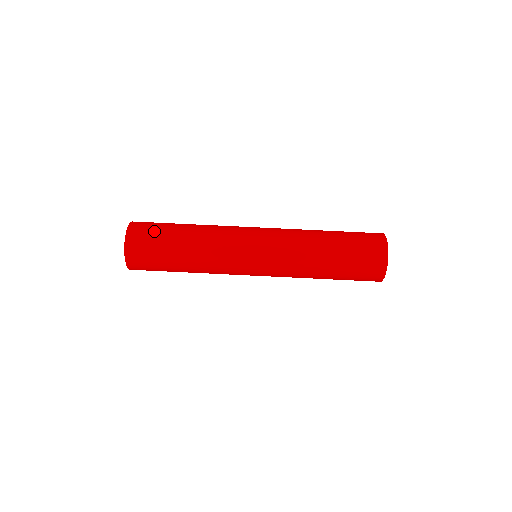
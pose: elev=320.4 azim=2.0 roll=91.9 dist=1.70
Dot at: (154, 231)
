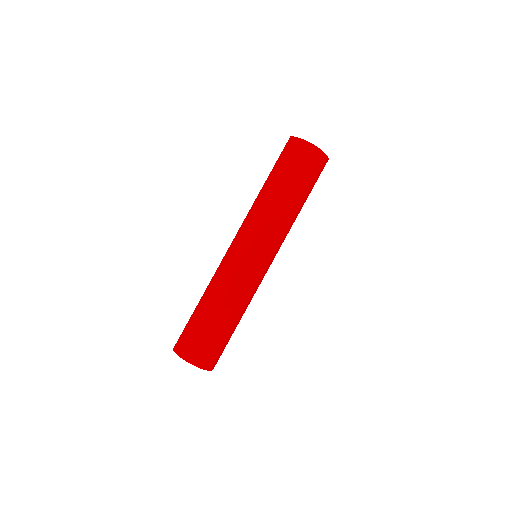
Dot at: (197, 337)
